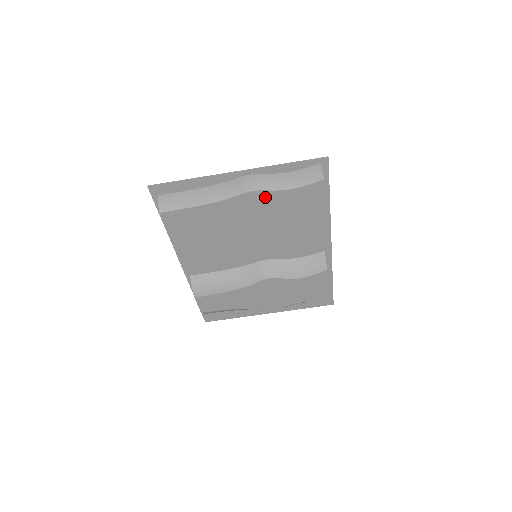
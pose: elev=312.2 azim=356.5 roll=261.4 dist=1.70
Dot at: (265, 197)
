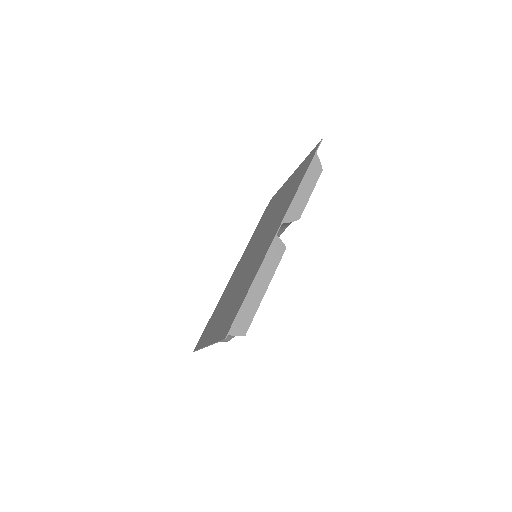
Dot at: occluded
